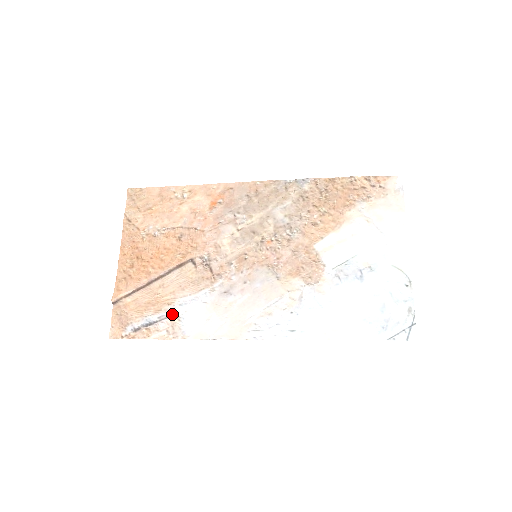
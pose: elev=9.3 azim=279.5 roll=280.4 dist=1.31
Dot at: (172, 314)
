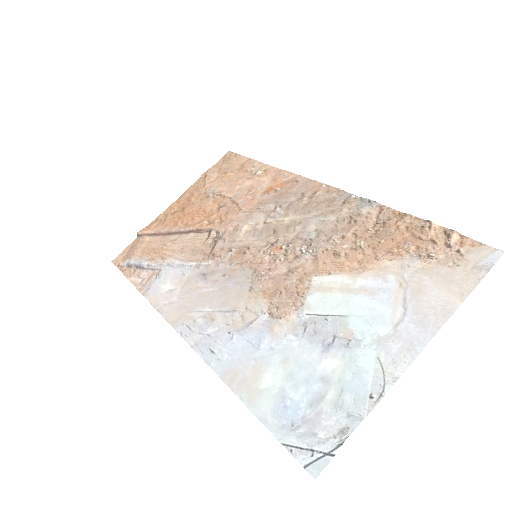
Dot at: (158, 269)
